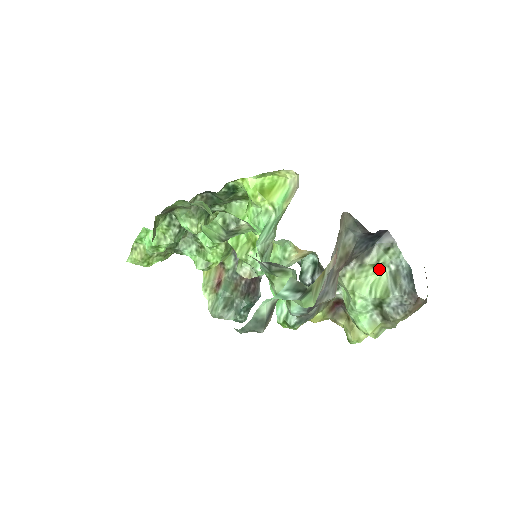
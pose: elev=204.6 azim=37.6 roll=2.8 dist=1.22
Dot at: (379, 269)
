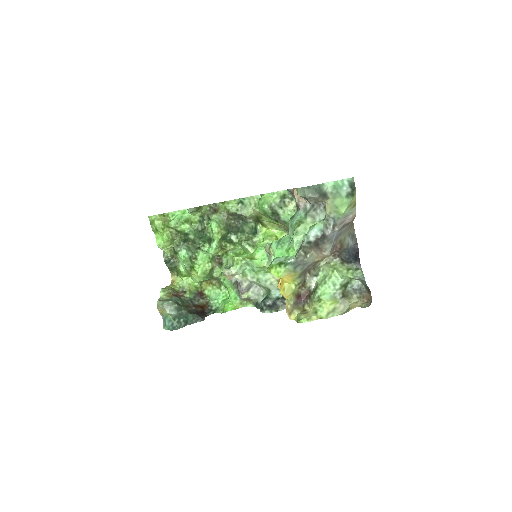
Dot at: (349, 274)
